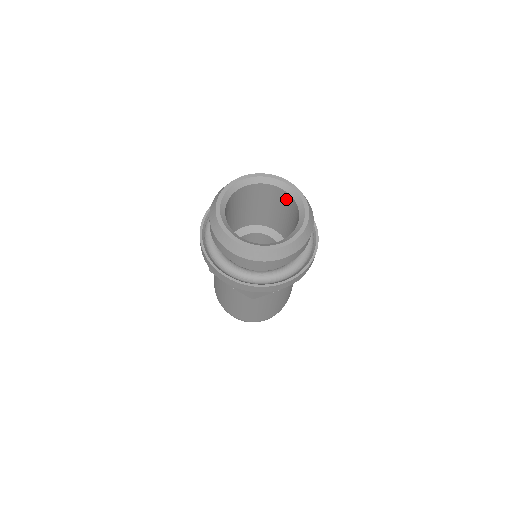
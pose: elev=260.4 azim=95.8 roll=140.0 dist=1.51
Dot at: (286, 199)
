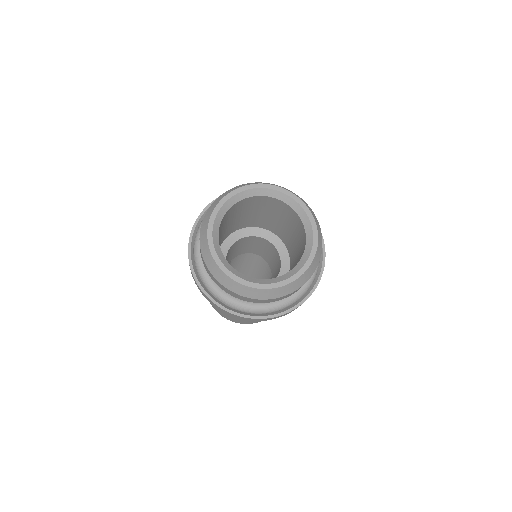
Dot at: (297, 222)
